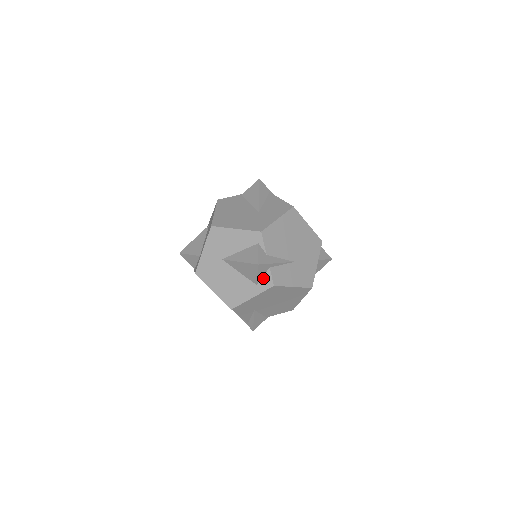
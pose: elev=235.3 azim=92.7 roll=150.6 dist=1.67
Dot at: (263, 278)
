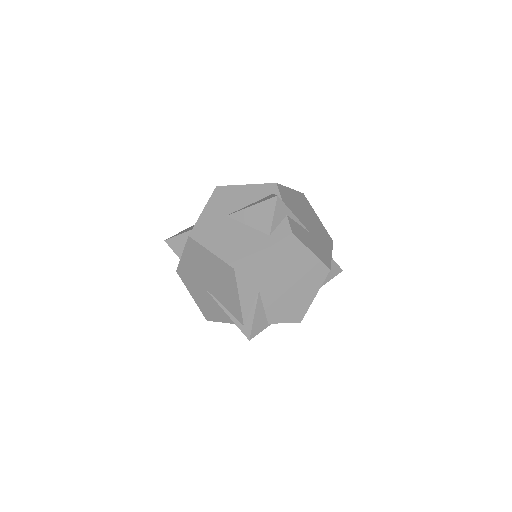
Dot at: (278, 227)
